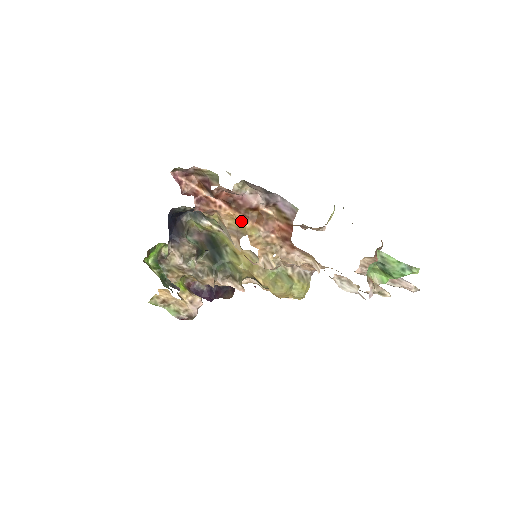
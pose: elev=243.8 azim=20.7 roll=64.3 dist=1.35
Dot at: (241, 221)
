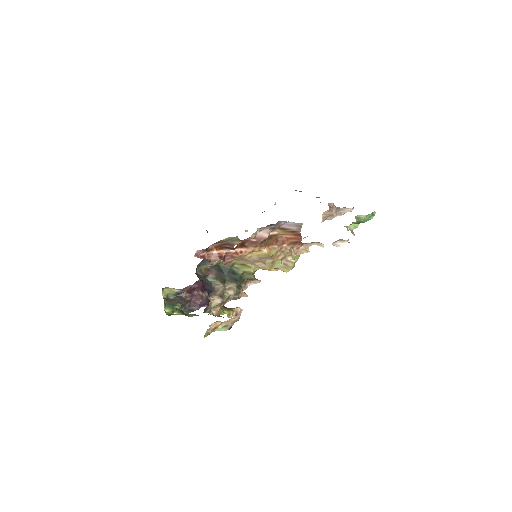
Dot at: (259, 251)
